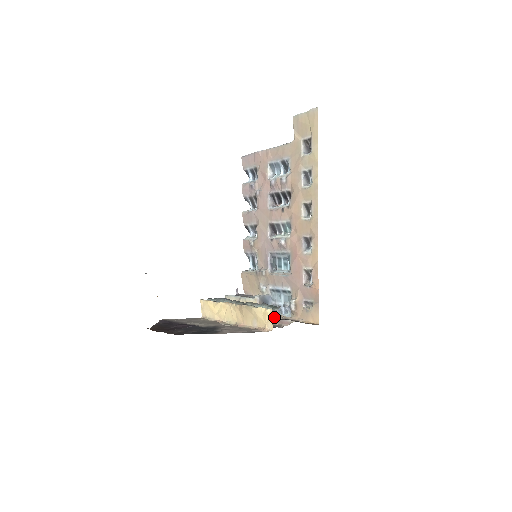
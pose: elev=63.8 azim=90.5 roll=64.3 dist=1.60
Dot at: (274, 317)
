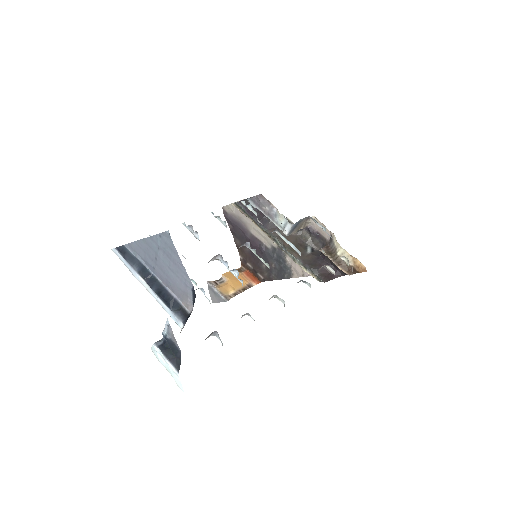
Dot at: occluded
